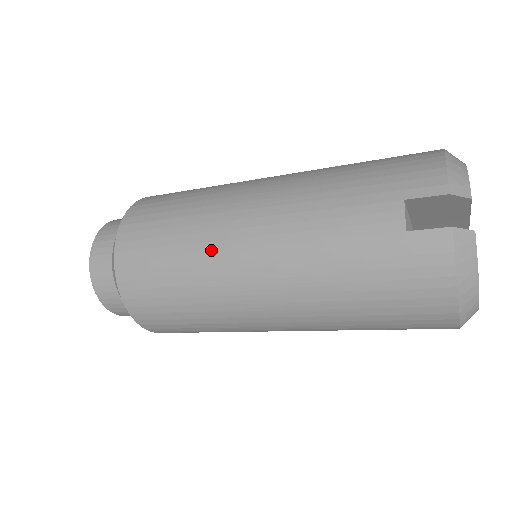
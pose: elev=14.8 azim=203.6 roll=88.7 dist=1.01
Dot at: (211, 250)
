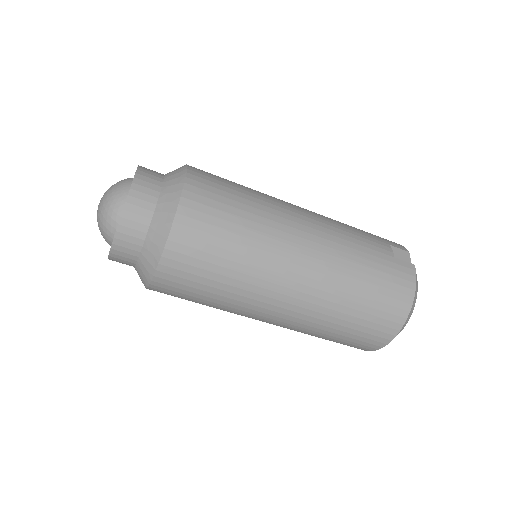
Dot at: (276, 214)
